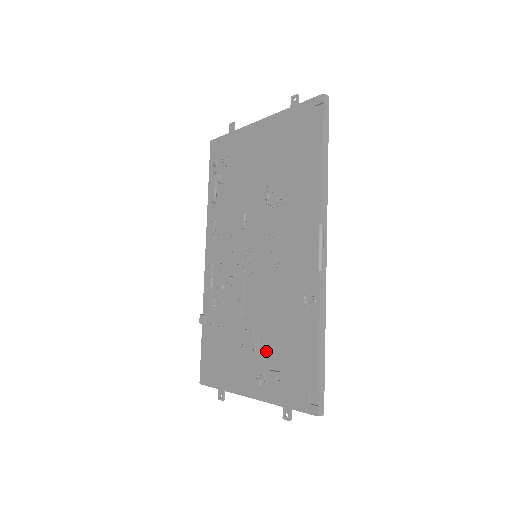
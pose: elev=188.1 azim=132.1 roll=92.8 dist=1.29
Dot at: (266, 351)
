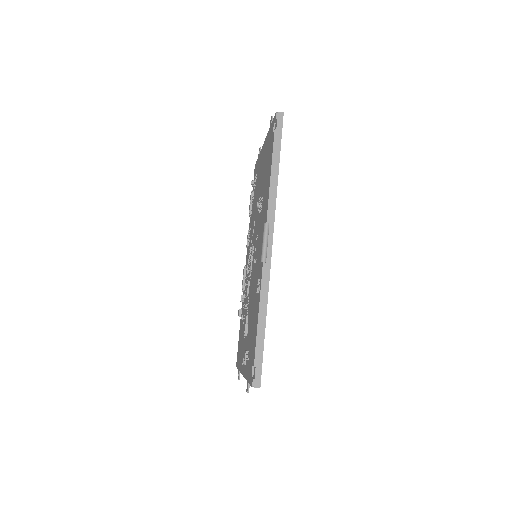
Dot at: (248, 335)
